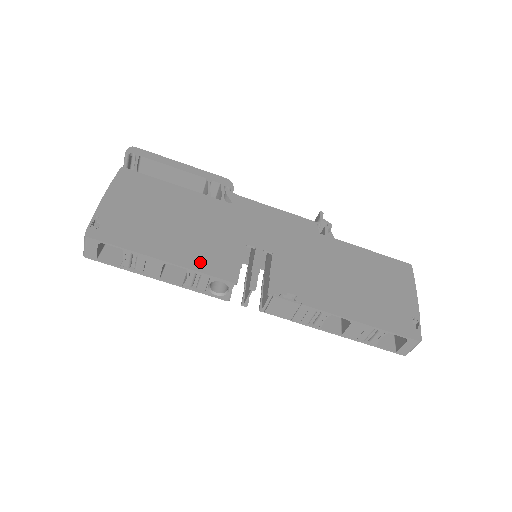
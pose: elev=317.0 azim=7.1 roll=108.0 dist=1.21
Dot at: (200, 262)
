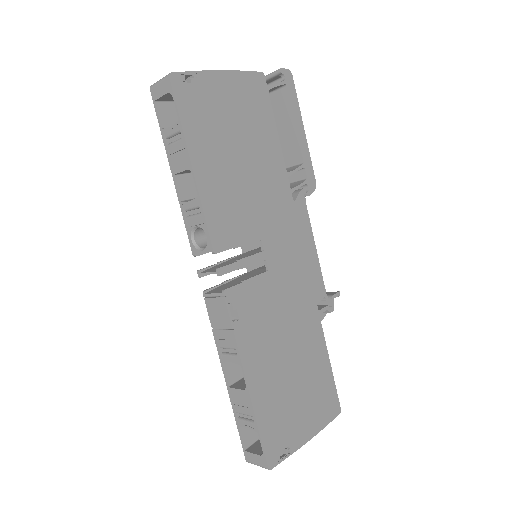
Dot at: (214, 204)
